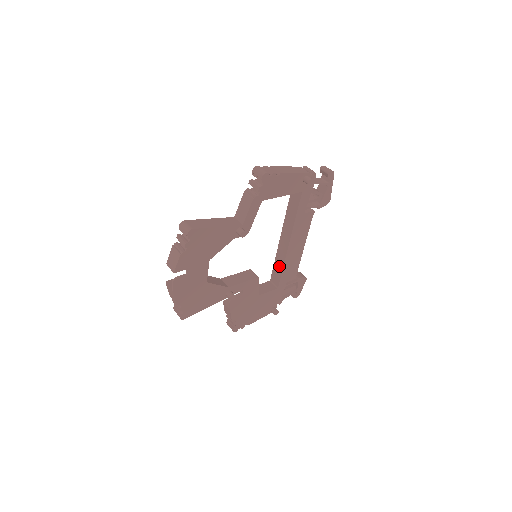
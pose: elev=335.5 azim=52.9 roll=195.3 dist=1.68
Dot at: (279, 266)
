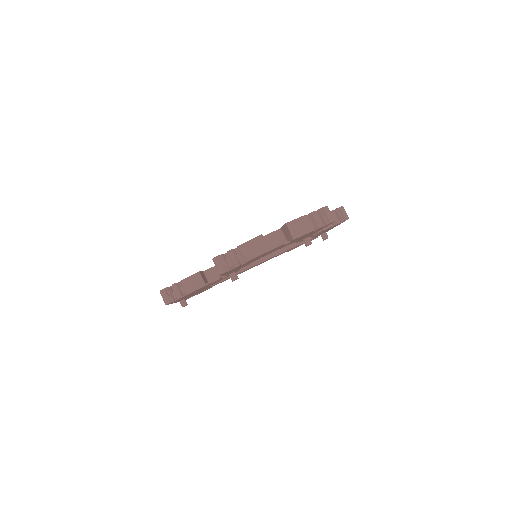
Dot at: occluded
